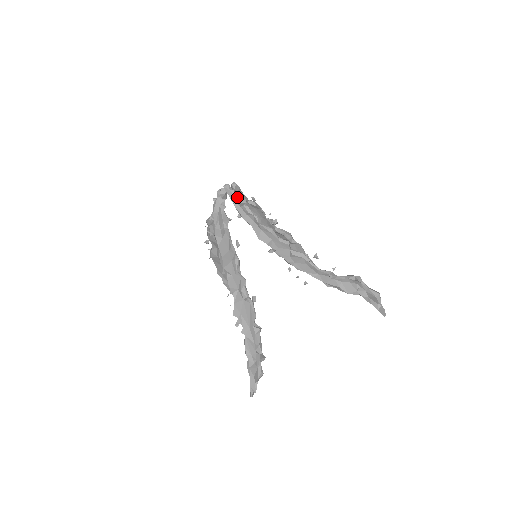
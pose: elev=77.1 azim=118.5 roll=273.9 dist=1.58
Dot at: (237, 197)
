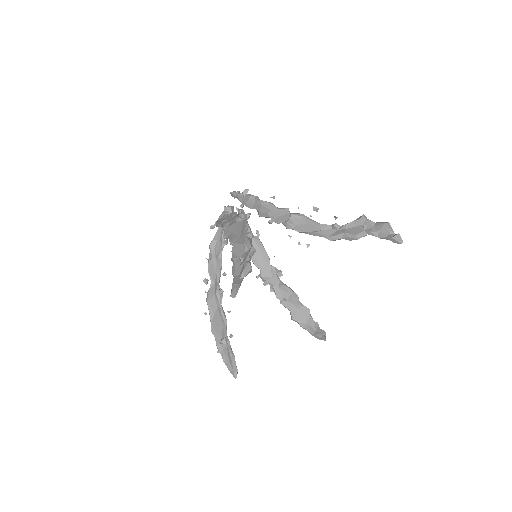
Dot at: (242, 194)
